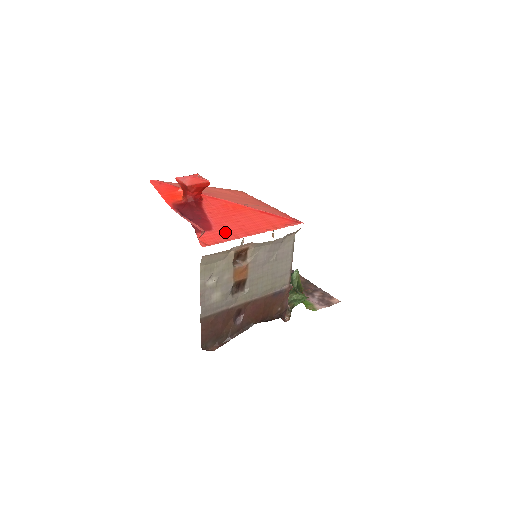
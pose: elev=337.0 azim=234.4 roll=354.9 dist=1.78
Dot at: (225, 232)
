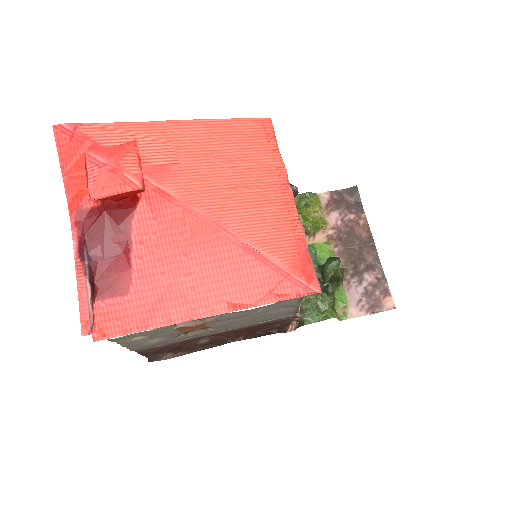
Dot at: (150, 304)
